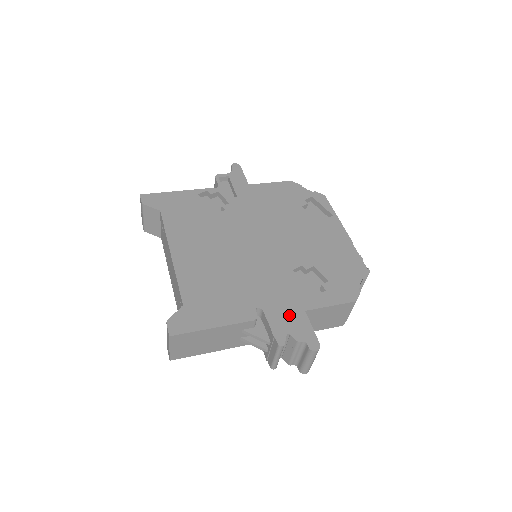
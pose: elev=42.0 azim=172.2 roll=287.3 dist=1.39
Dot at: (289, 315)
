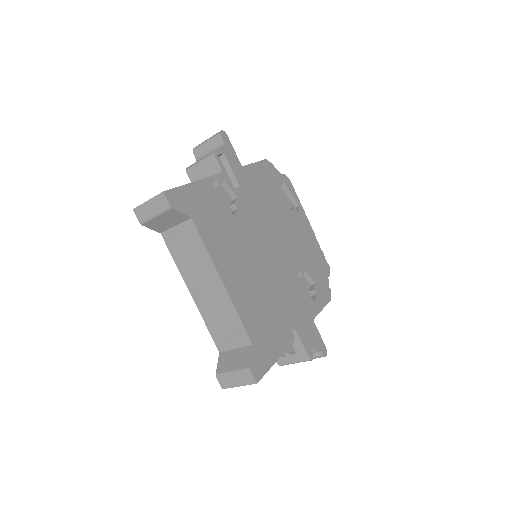
Dot at: (308, 328)
